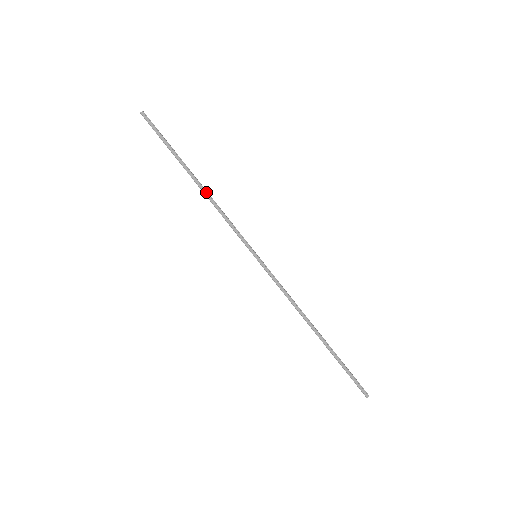
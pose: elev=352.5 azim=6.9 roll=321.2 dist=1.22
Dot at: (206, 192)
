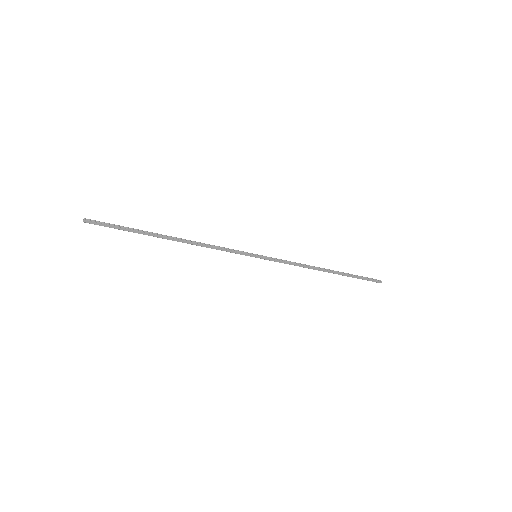
Dot at: (187, 242)
